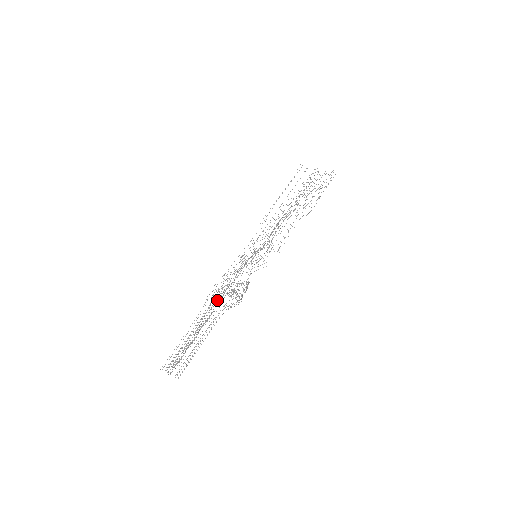
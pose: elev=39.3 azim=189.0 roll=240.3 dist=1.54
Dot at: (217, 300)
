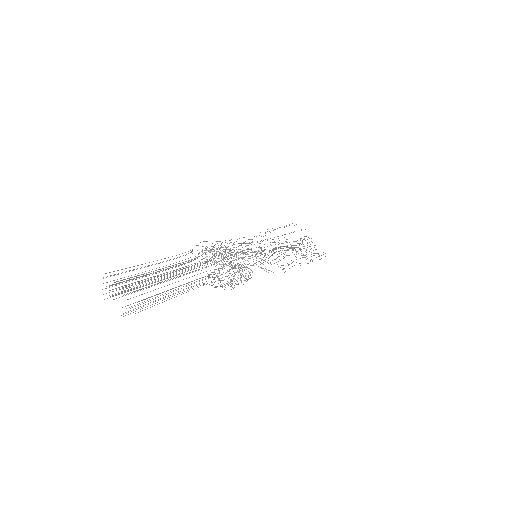
Dot at: (214, 258)
